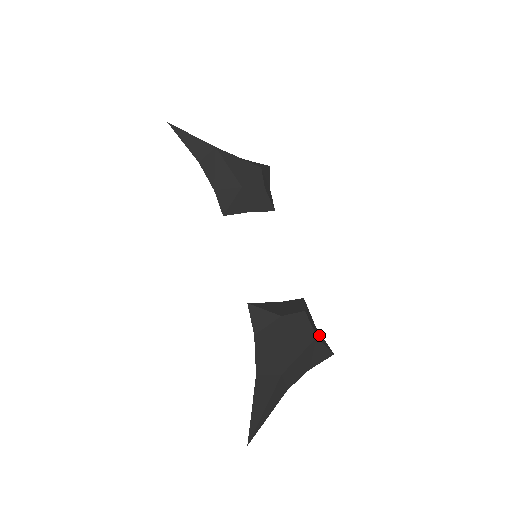
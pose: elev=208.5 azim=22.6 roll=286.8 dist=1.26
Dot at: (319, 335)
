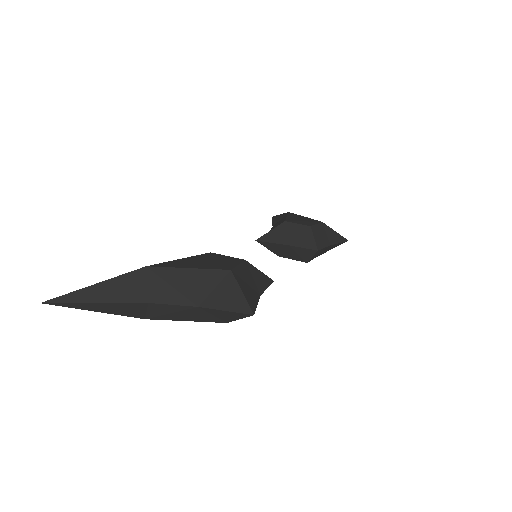
Dot at: (248, 288)
